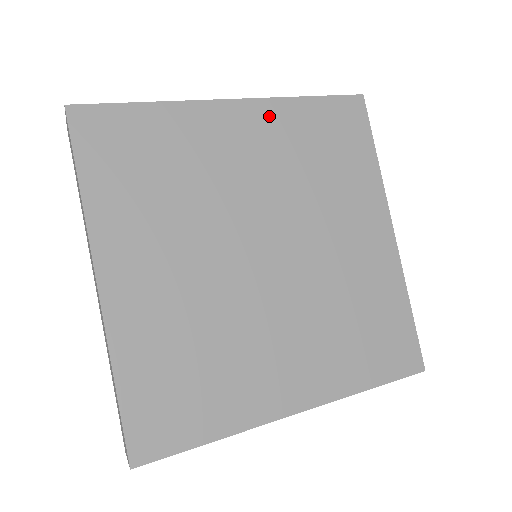
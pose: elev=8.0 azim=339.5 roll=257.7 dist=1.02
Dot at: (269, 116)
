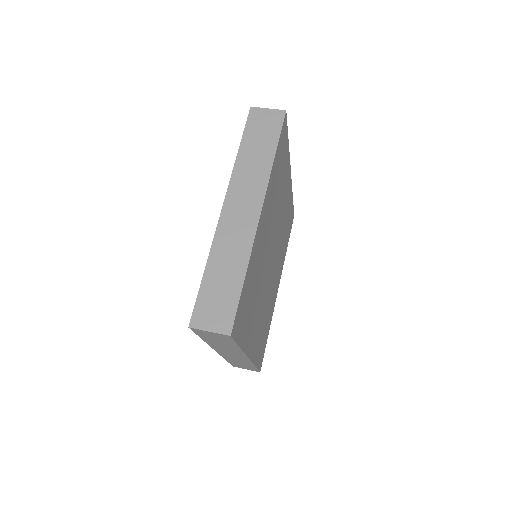
Dot at: (268, 196)
